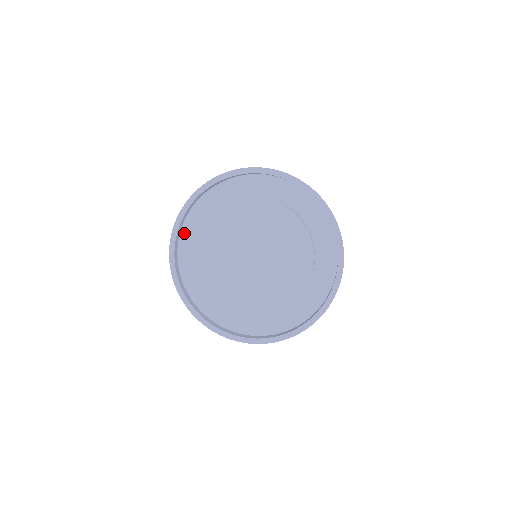
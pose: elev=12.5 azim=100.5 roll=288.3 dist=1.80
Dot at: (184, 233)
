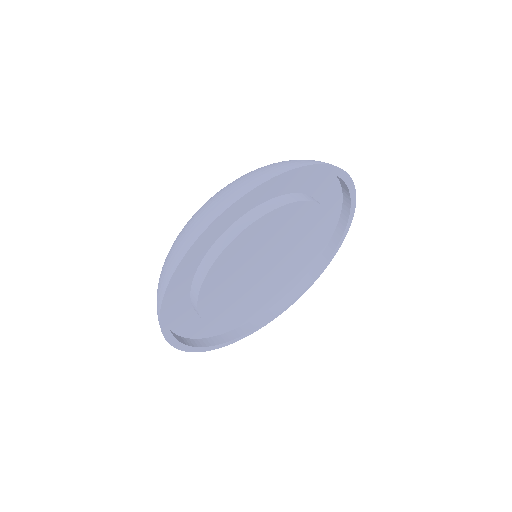
Dot at: occluded
